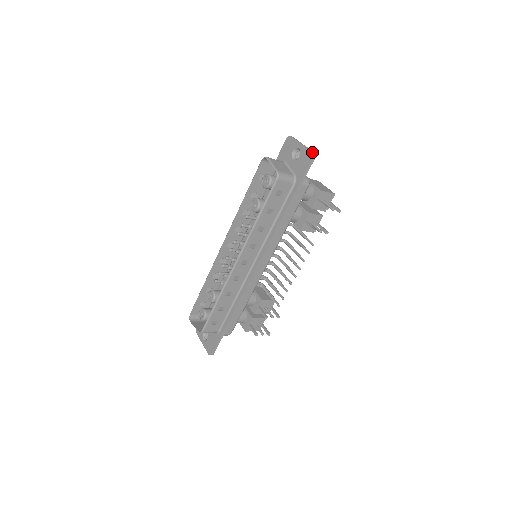
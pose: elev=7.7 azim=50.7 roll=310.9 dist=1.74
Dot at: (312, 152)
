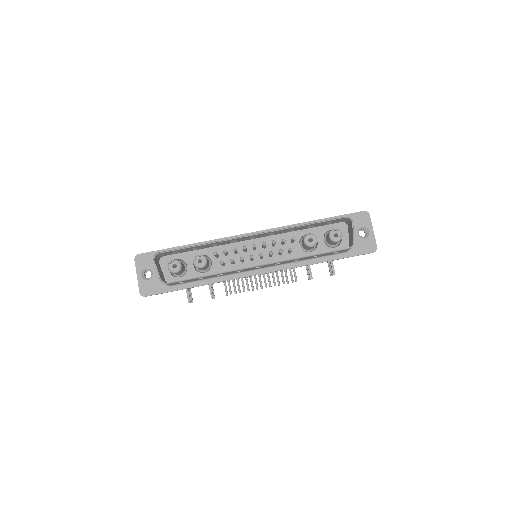
Dot at: occluded
